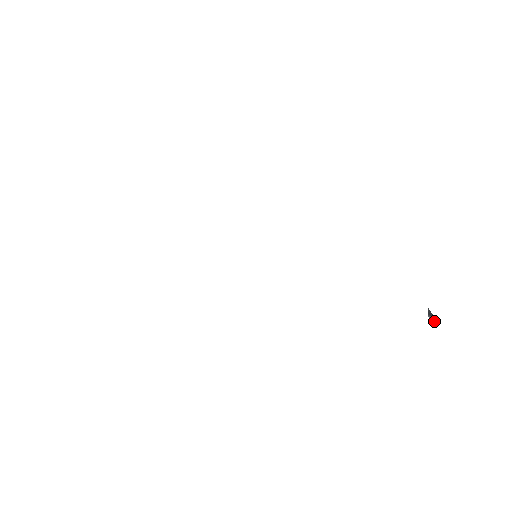
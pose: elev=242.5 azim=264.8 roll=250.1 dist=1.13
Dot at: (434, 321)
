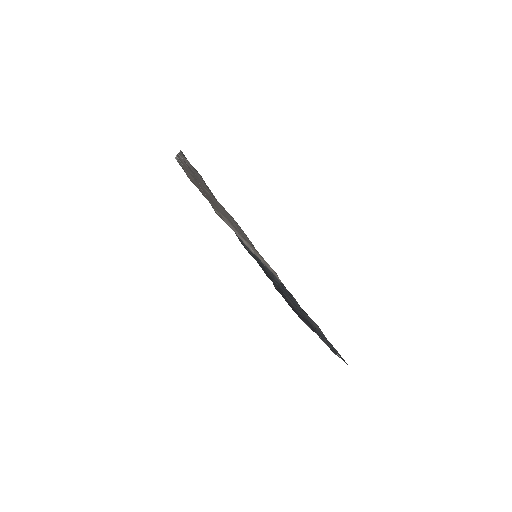
Dot at: occluded
